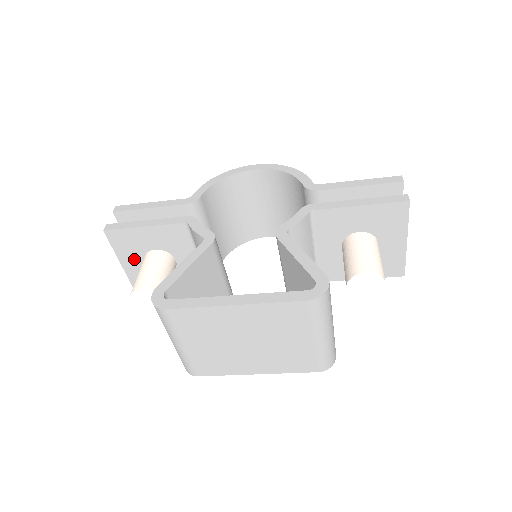
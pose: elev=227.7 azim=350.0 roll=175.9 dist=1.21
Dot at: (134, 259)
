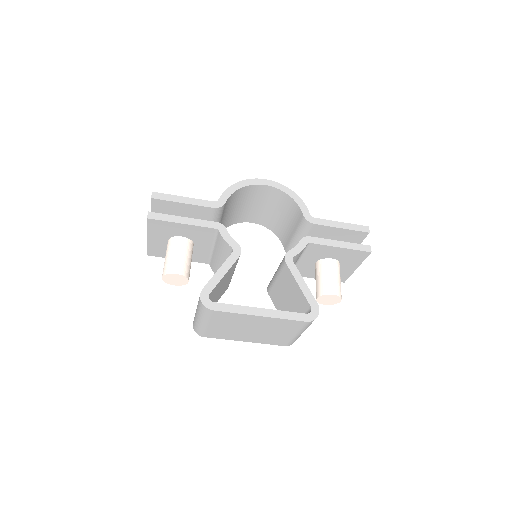
Dot at: (160, 237)
